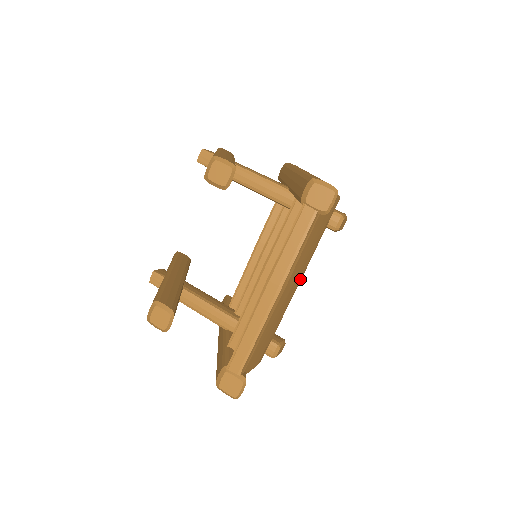
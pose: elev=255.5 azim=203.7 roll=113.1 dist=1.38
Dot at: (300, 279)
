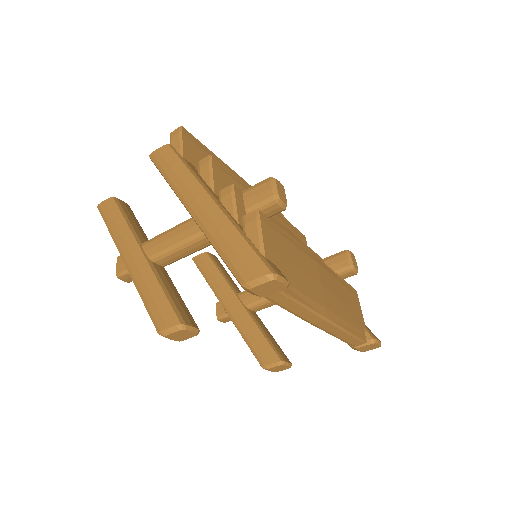
Dot at: (315, 262)
